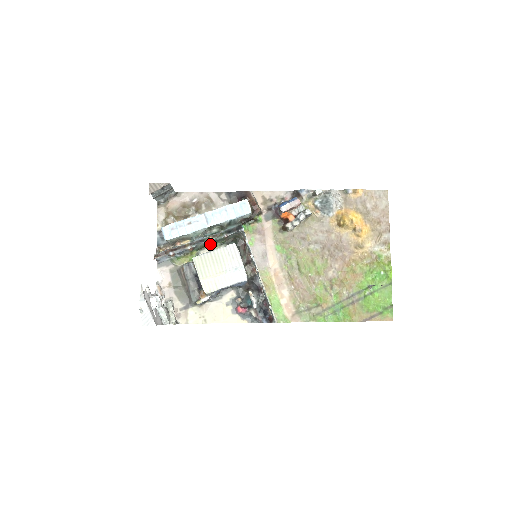
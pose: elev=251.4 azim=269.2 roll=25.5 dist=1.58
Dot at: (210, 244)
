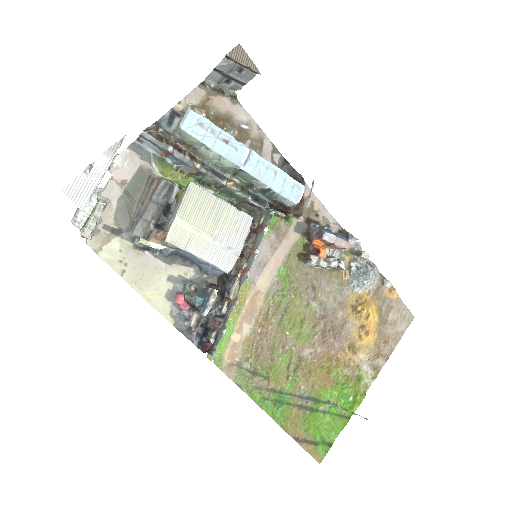
Dot at: (218, 189)
